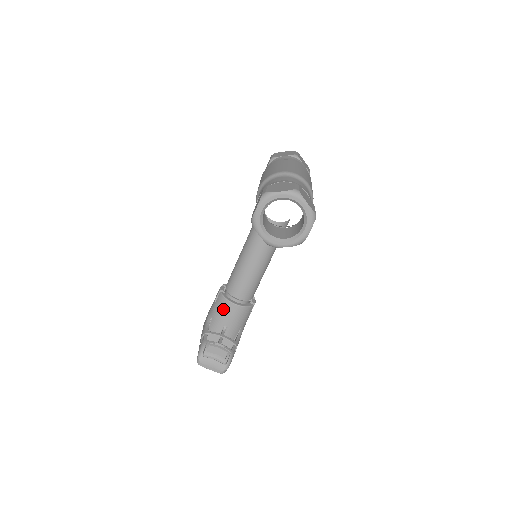
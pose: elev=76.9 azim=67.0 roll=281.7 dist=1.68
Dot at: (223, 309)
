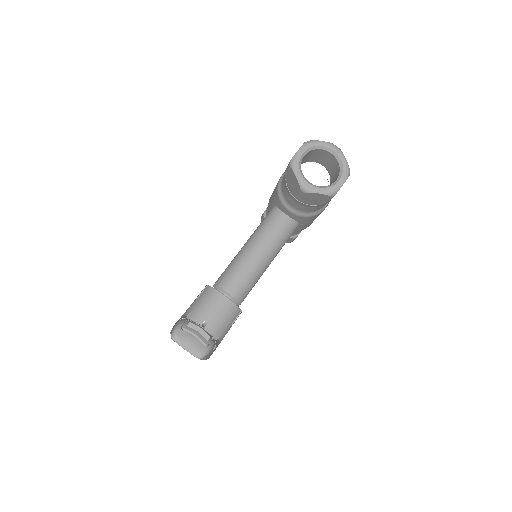
Dot at: (209, 300)
